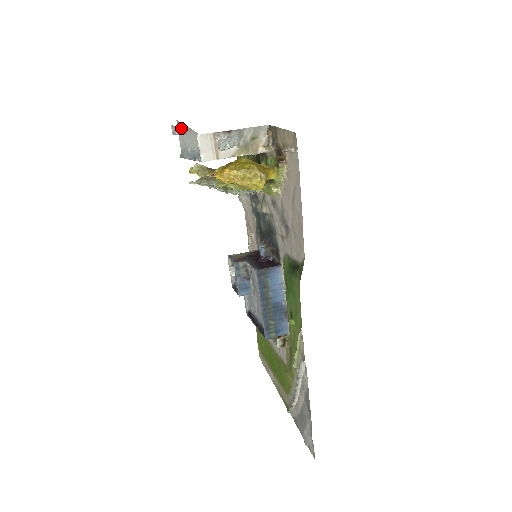
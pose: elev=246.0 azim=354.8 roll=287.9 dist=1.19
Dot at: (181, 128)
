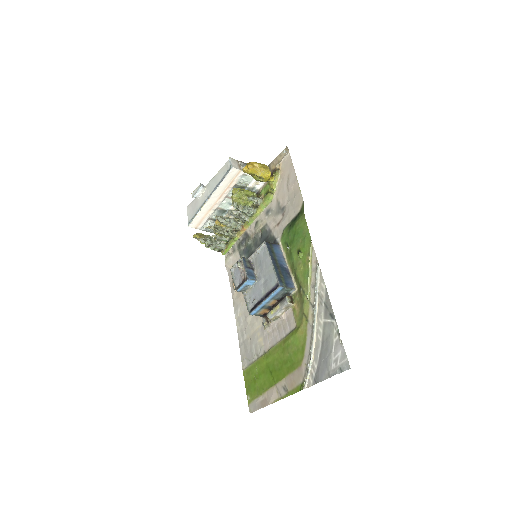
Dot at: (203, 186)
